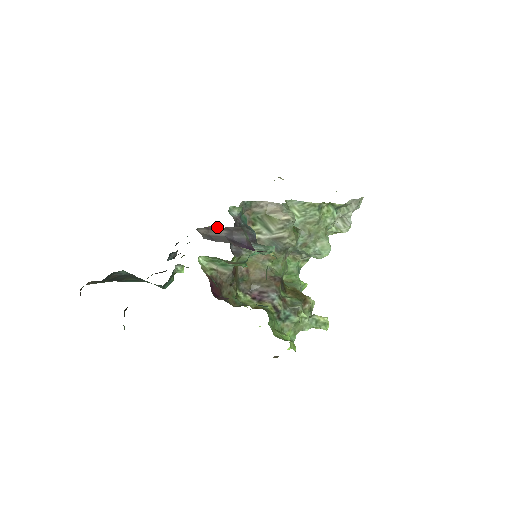
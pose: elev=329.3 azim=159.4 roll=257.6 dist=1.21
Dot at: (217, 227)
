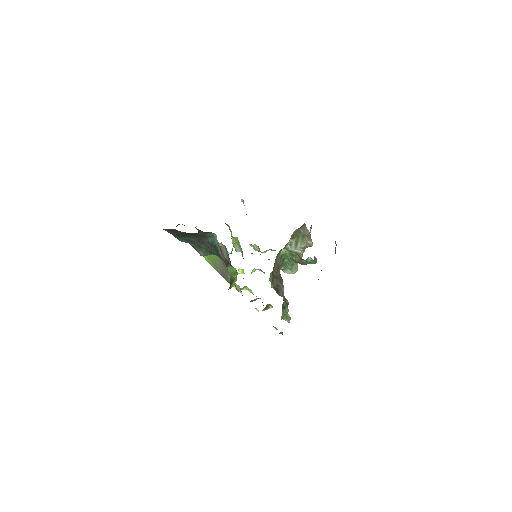
Dot at: (335, 241)
